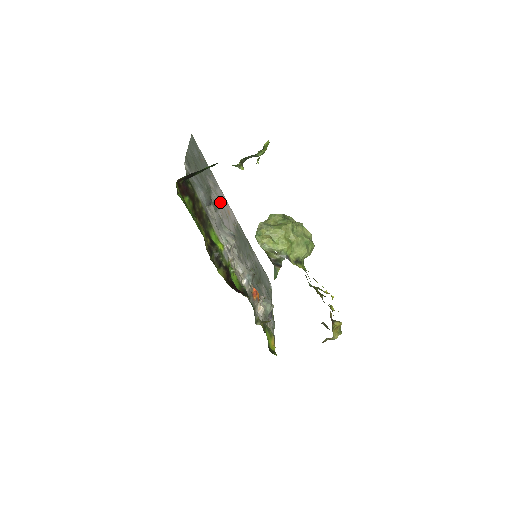
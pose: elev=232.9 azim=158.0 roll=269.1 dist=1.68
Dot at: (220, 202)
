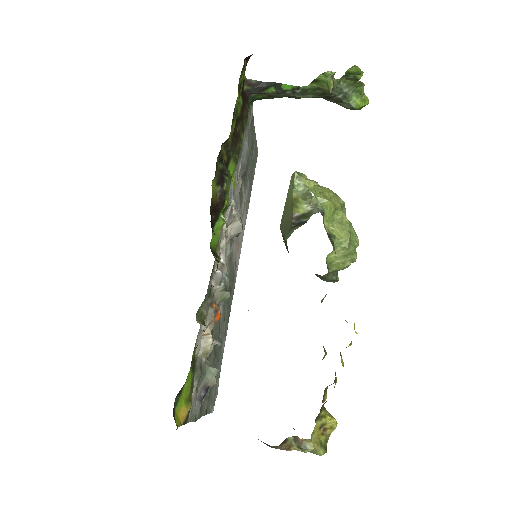
Dot at: (241, 218)
